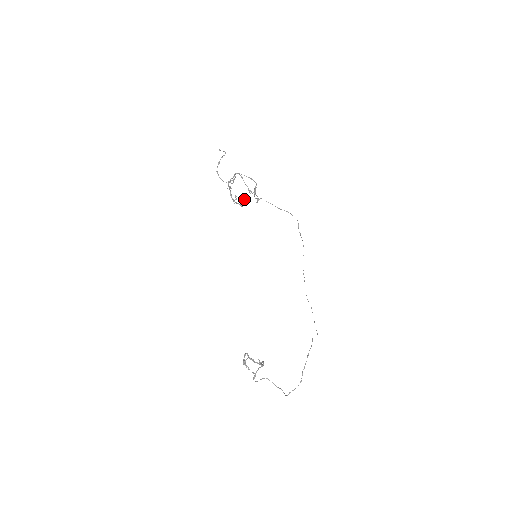
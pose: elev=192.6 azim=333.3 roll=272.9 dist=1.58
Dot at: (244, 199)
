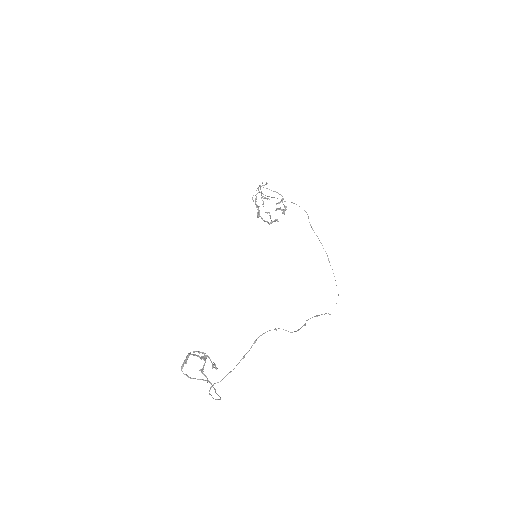
Dot at: (267, 212)
